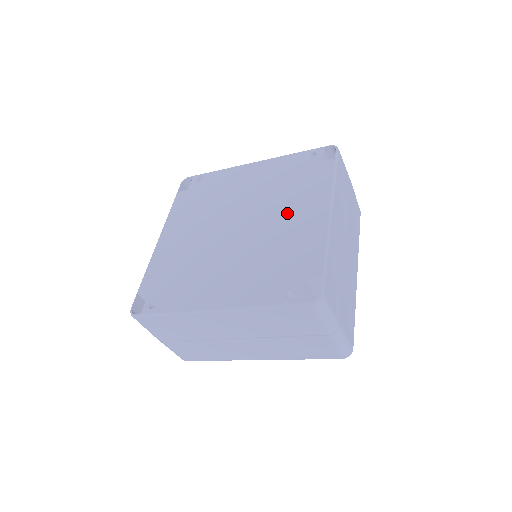
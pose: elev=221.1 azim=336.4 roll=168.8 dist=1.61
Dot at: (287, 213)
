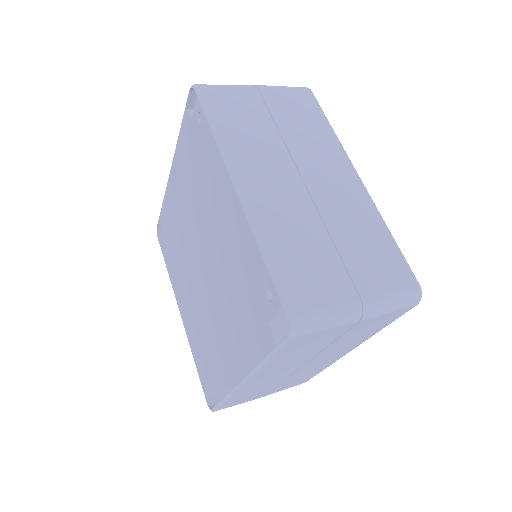
Dot at: (224, 323)
